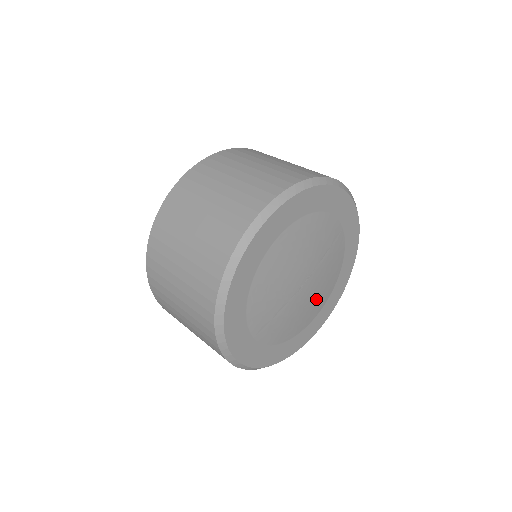
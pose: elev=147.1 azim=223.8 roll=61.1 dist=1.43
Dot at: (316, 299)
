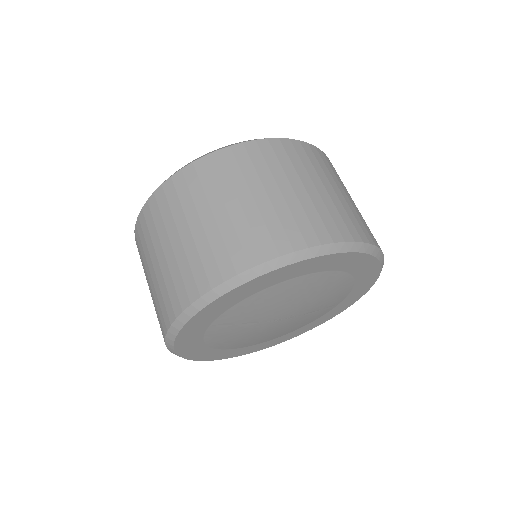
Dot at: (265, 336)
